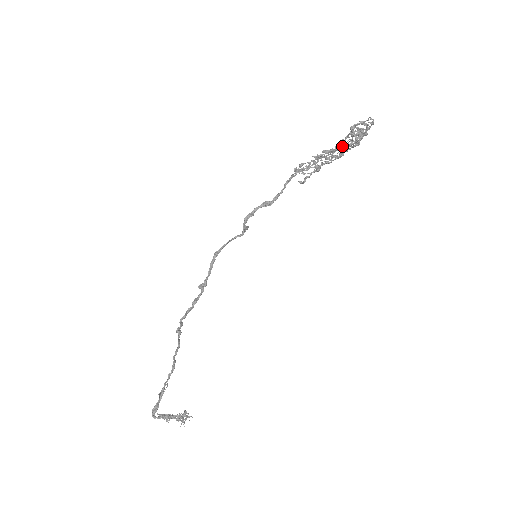
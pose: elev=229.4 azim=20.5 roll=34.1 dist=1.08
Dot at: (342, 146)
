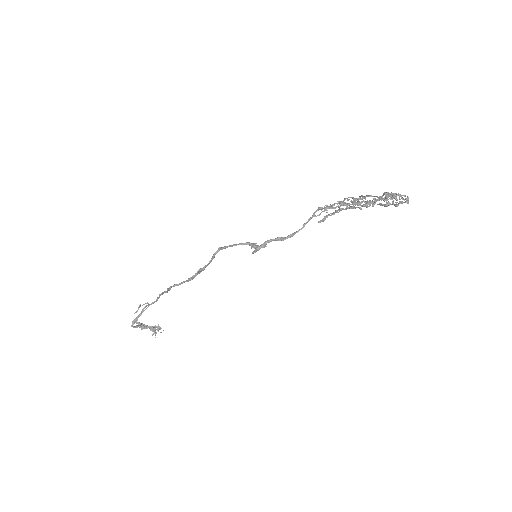
Dot at: (371, 203)
